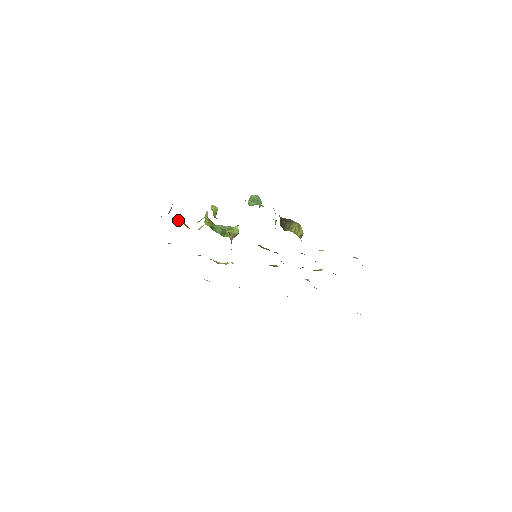
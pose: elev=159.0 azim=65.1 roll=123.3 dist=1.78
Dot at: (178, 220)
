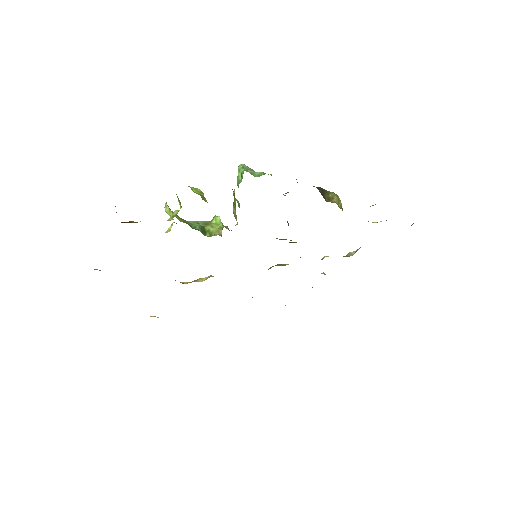
Dot at: (131, 222)
